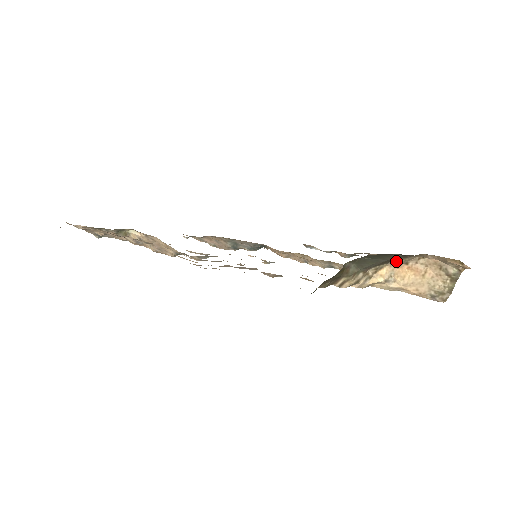
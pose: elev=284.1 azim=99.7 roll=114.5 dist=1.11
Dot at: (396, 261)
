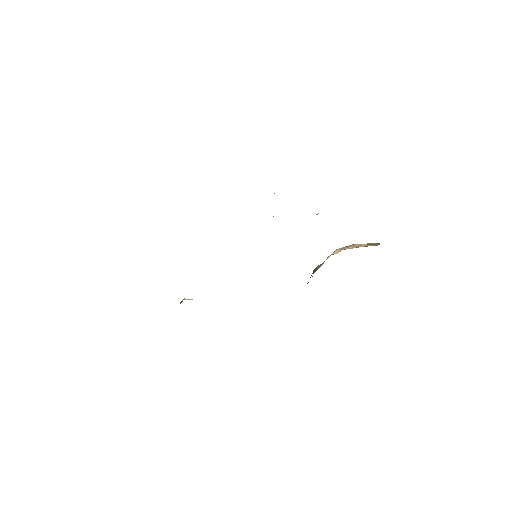
Dot at: occluded
